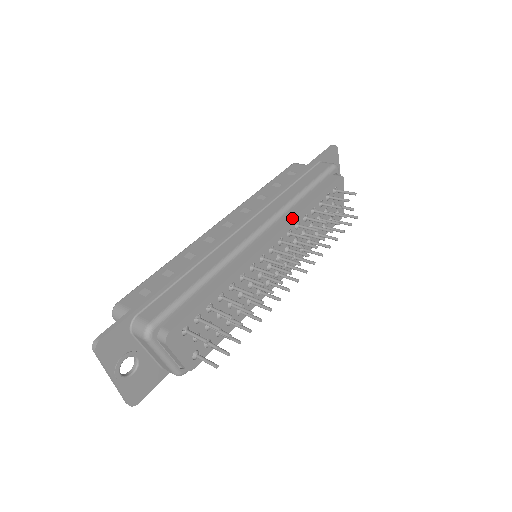
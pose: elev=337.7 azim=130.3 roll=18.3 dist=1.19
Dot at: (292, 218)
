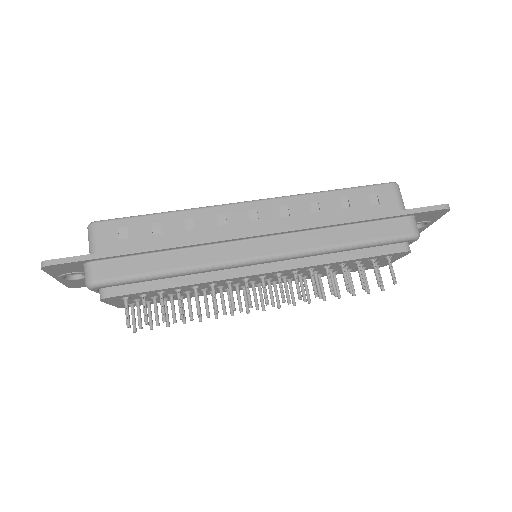
Dot at: (308, 265)
